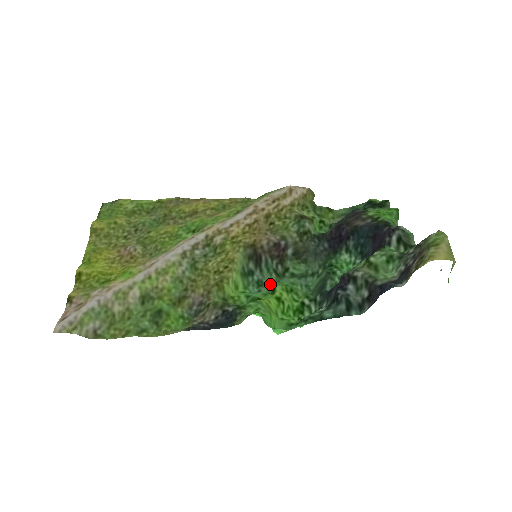
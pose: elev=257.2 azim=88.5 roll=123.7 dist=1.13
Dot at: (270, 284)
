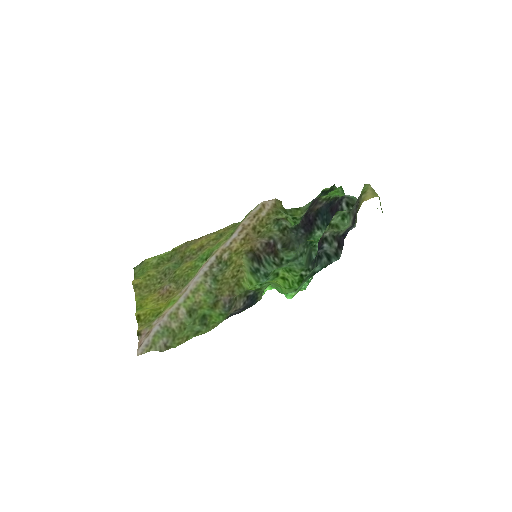
Dot at: (273, 272)
